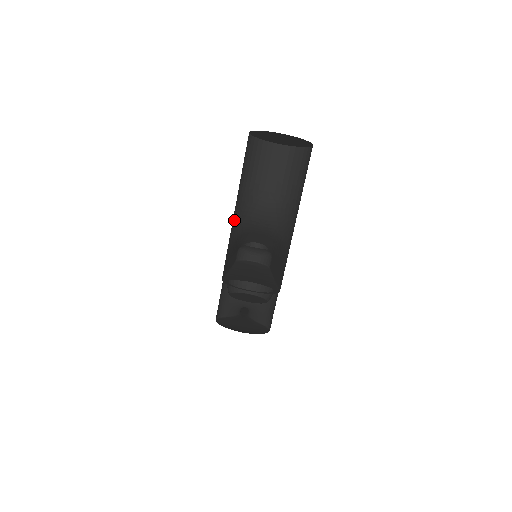
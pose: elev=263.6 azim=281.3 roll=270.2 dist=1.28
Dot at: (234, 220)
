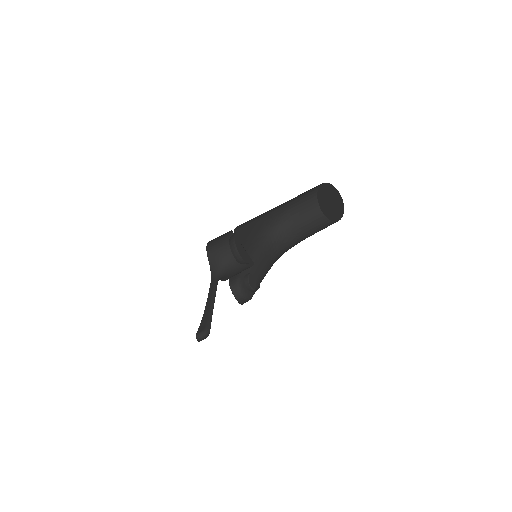
Dot at: (270, 217)
